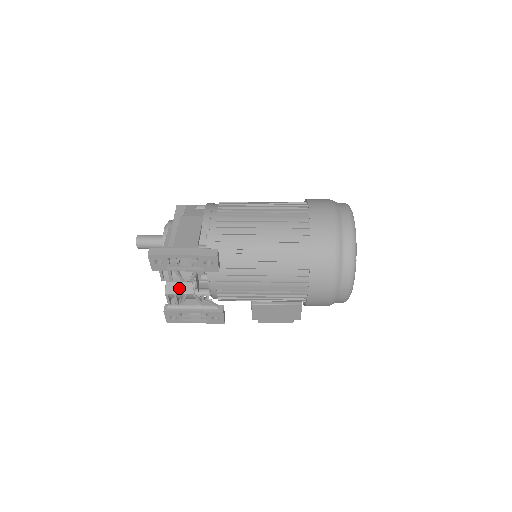
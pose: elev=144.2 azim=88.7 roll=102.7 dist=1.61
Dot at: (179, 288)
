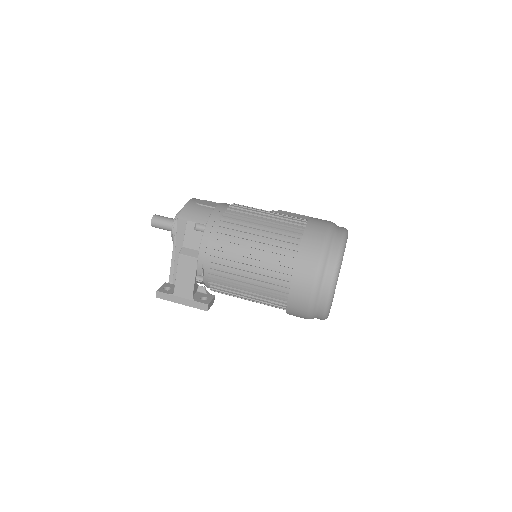
Dot at: occluded
